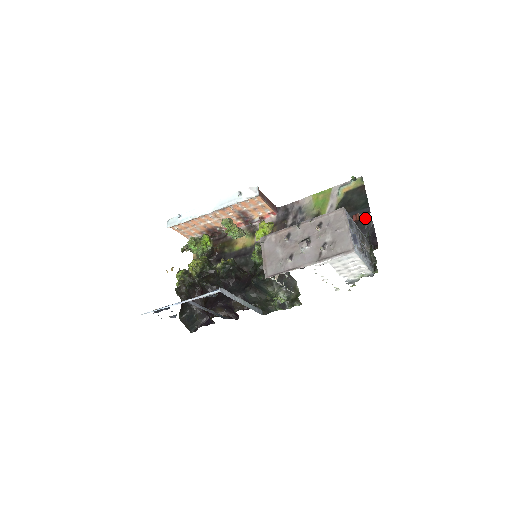
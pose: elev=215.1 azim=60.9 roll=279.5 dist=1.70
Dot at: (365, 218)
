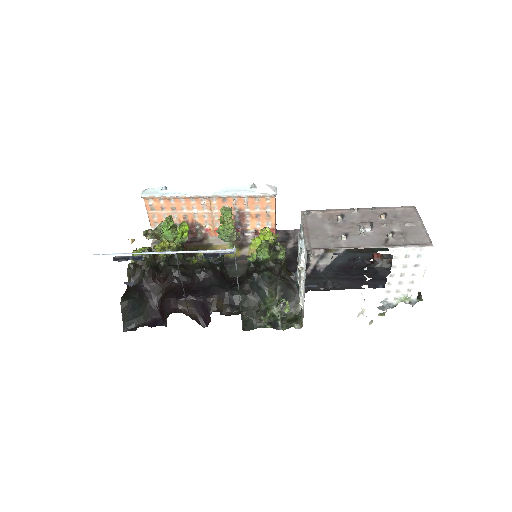
Dot at: (388, 259)
